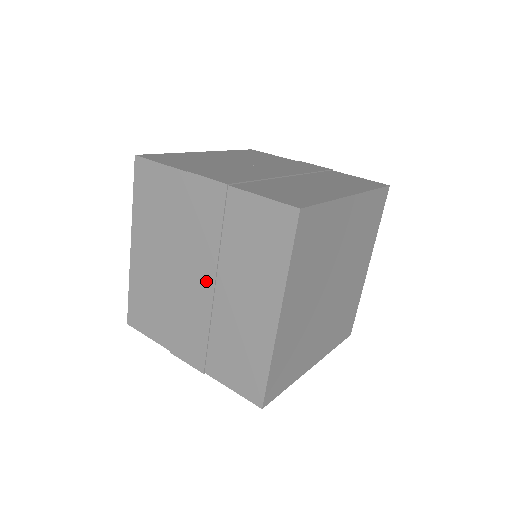
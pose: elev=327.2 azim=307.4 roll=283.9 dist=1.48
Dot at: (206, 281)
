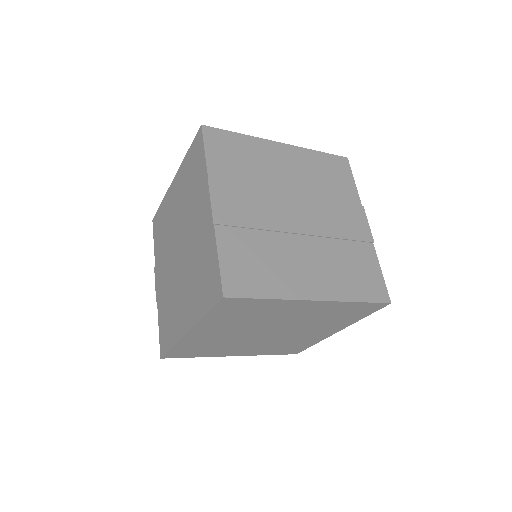
Dot at: (180, 259)
